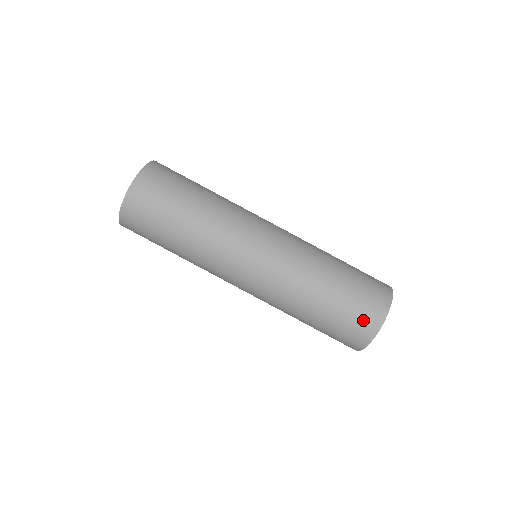
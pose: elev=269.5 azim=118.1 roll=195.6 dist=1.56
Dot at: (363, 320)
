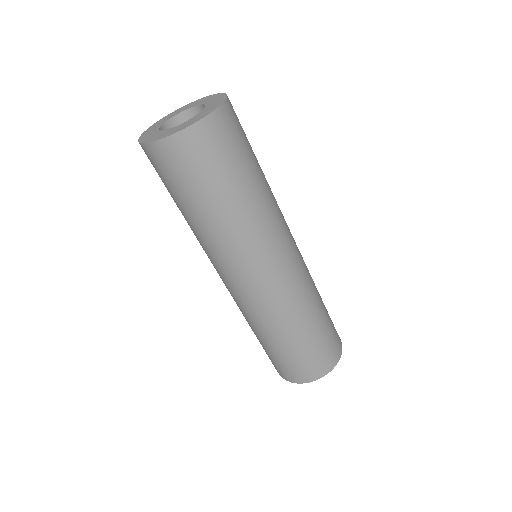
Dot at: (275, 366)
